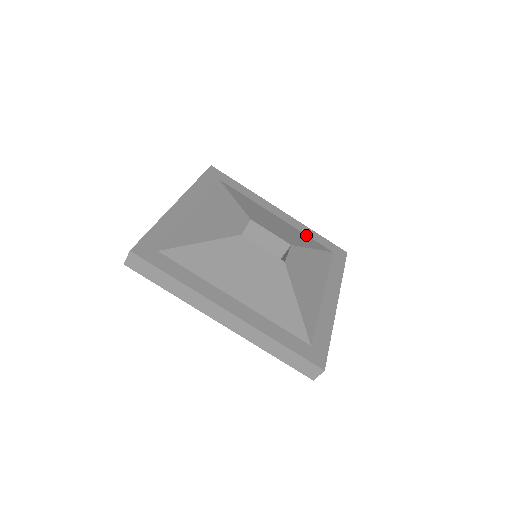
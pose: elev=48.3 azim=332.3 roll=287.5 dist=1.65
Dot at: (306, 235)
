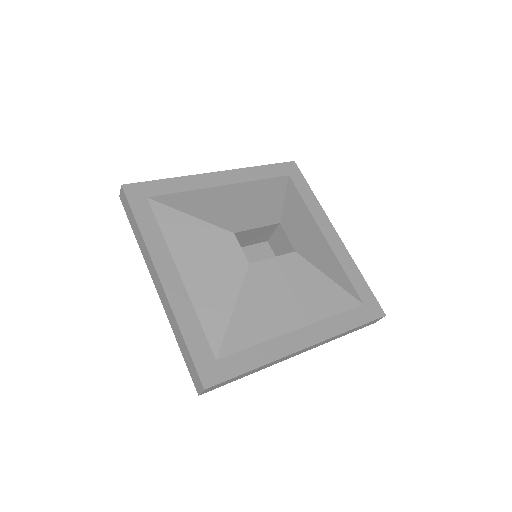
Dot at: (259, 180)
